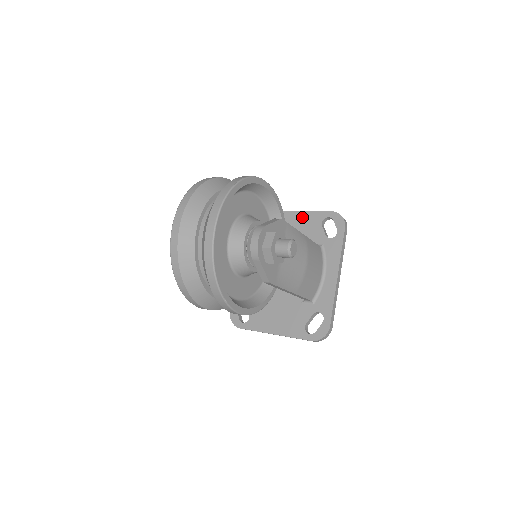
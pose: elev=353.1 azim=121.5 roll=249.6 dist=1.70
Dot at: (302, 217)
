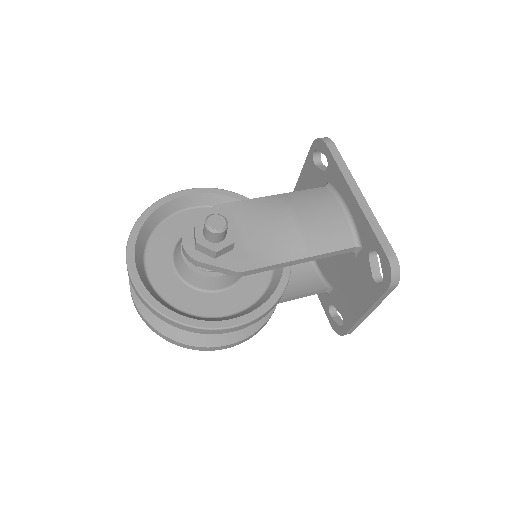
Dot at: (304, 178)
